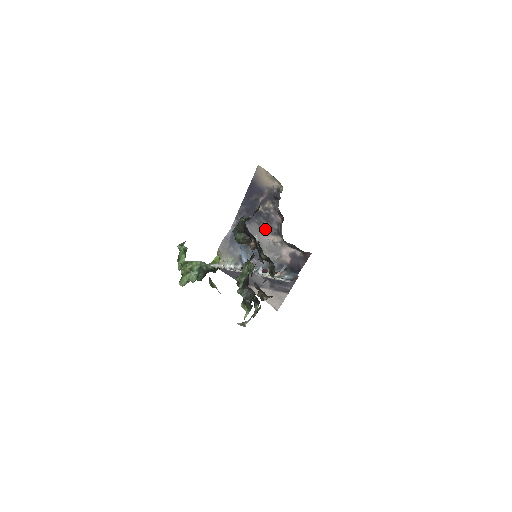
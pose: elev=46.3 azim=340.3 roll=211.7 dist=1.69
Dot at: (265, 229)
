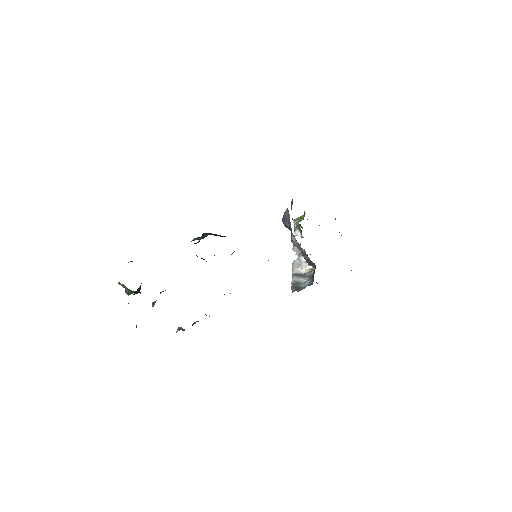
Dot at: occluded
